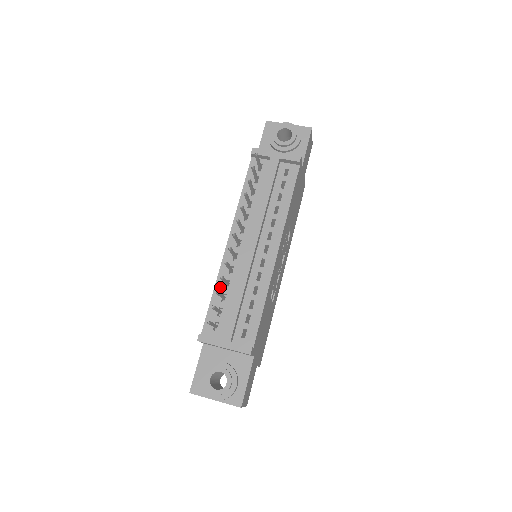
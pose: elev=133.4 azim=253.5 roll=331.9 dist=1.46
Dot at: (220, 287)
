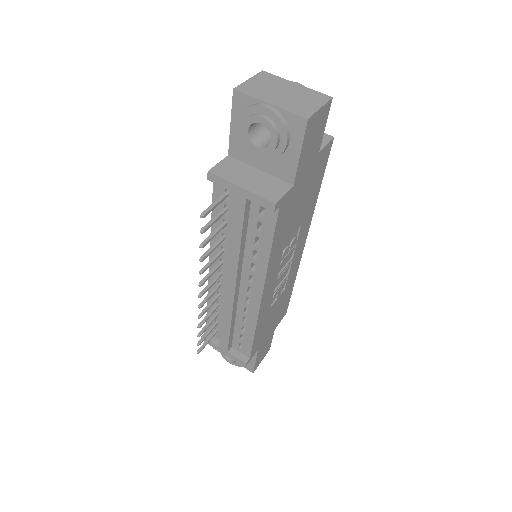
Dot at: (212, 305)
